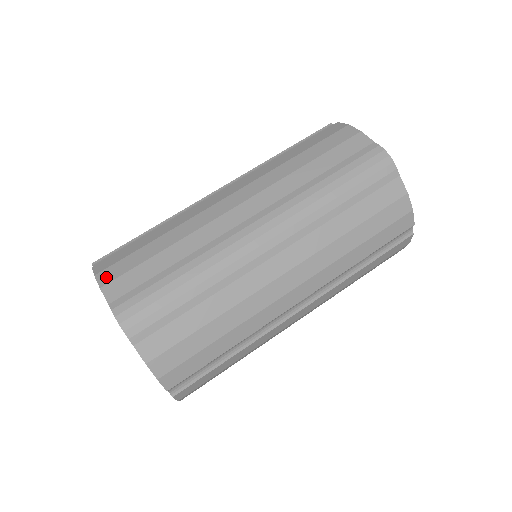
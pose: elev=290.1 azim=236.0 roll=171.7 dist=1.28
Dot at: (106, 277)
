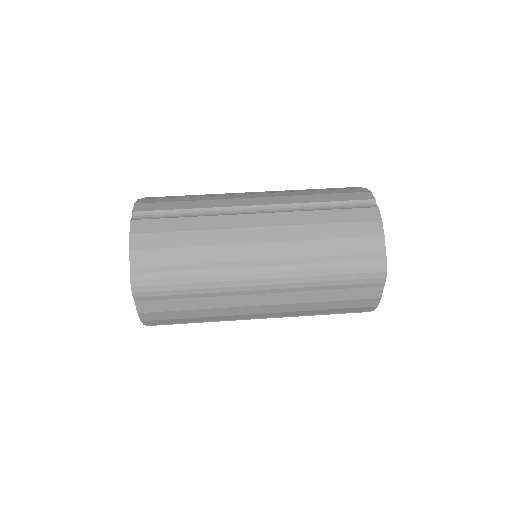
Dot at: (137, 243)
